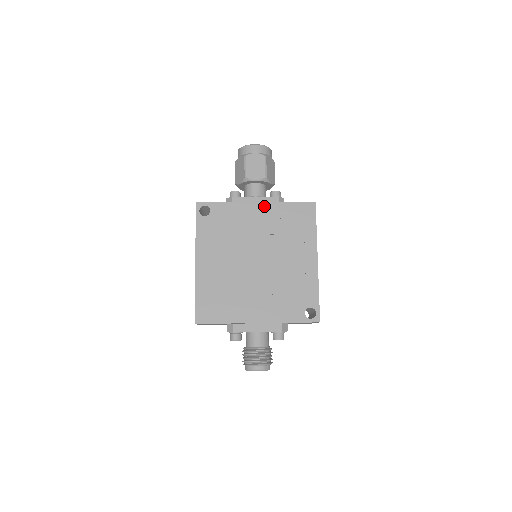
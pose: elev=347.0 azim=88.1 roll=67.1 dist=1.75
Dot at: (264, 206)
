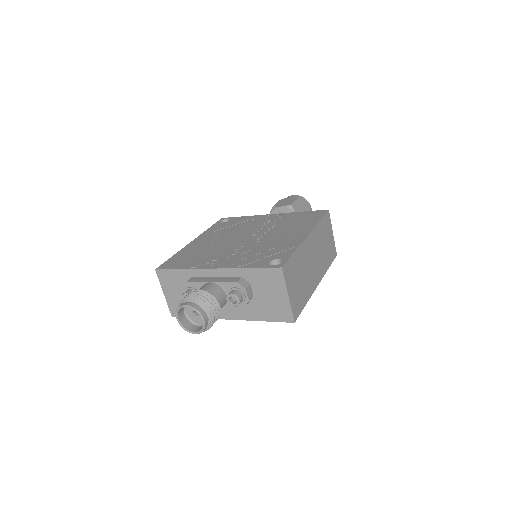
Dot at: (277, 215)
